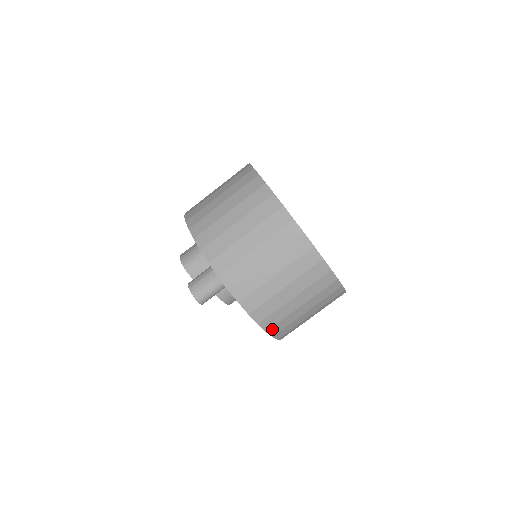
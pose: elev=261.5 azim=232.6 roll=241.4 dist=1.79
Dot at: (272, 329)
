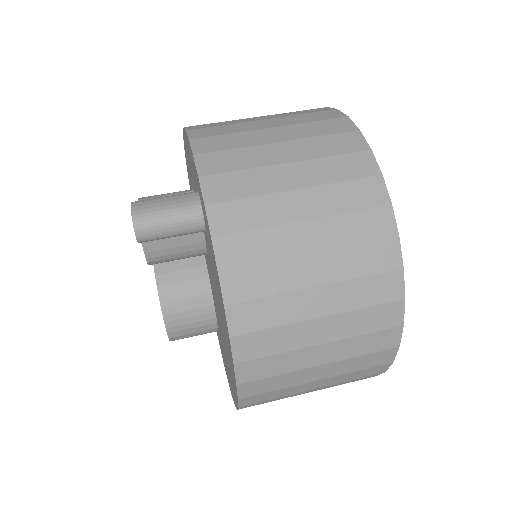
Dot at: (243, 340)
